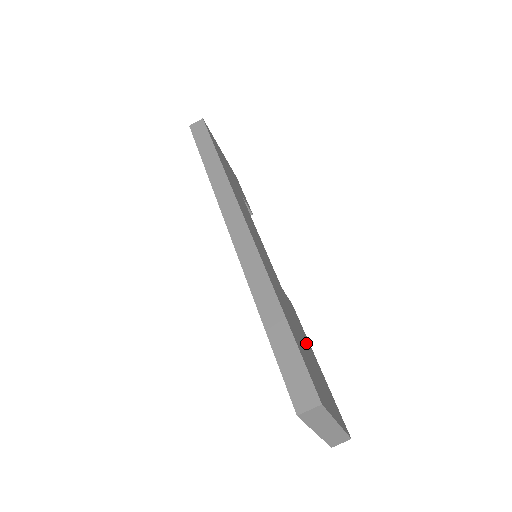
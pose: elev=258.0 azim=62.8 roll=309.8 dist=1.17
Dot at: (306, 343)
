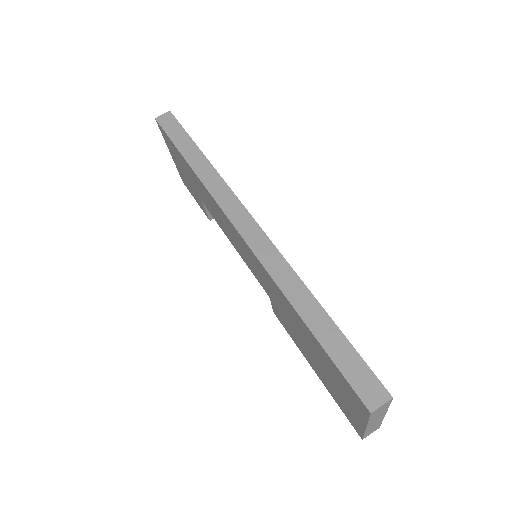
Dot at: occluded
